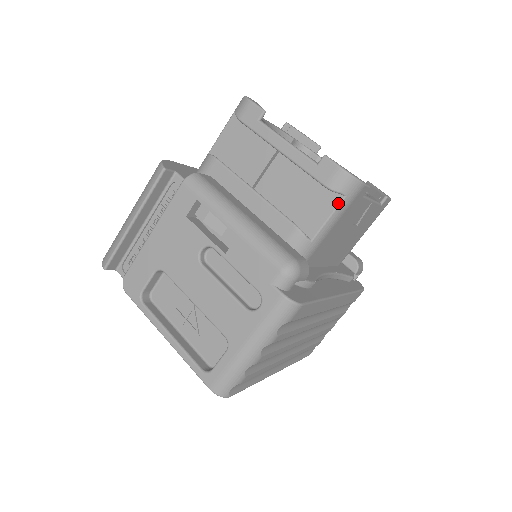
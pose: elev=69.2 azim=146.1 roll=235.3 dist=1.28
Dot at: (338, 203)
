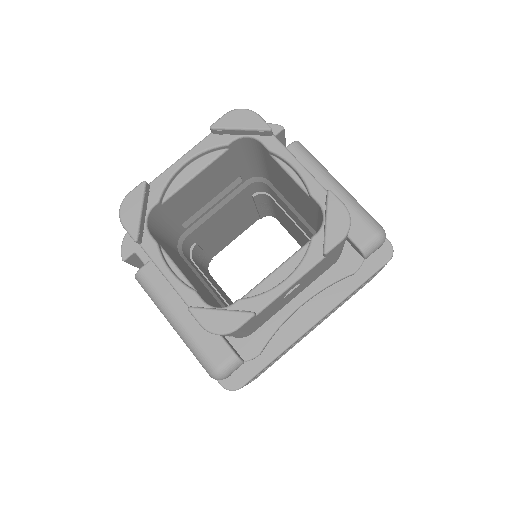
Dot at: occluded
